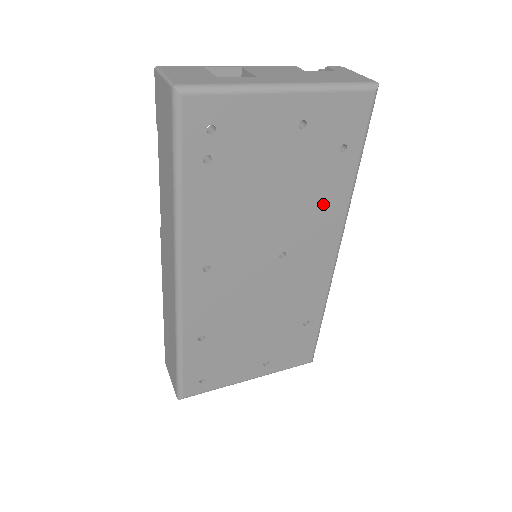
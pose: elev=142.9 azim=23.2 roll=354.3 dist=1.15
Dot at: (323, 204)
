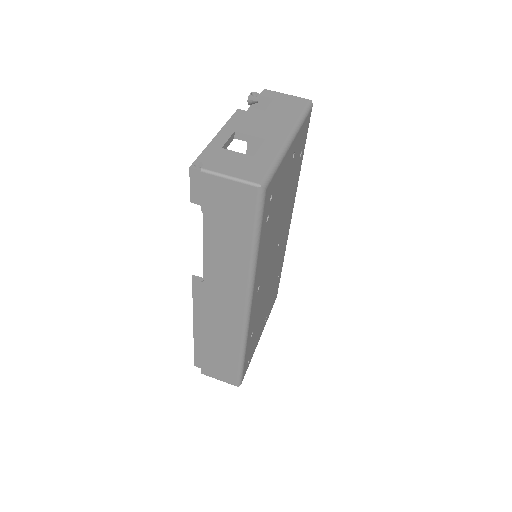
Dot at: (292, 196)
